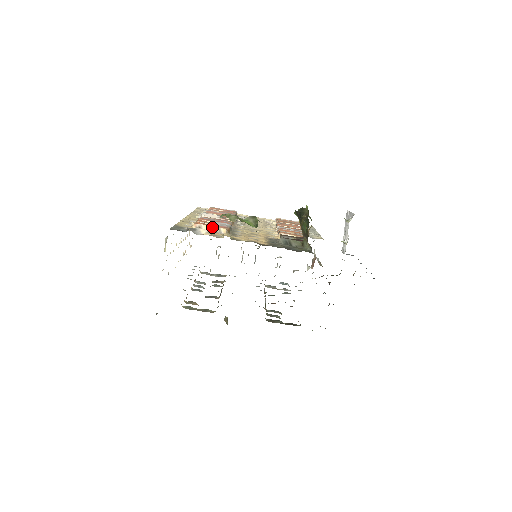
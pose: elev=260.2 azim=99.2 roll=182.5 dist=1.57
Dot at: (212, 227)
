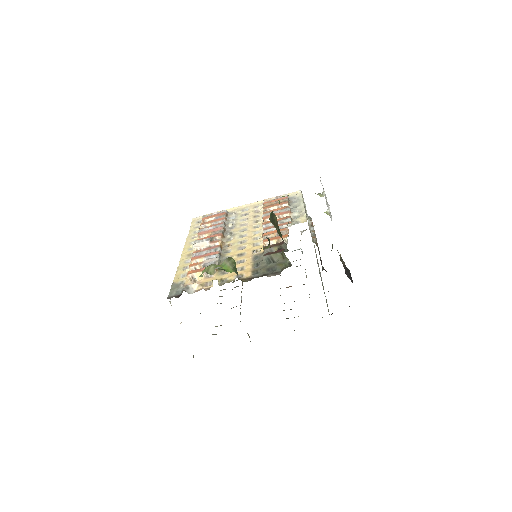
Dot at: occluded
